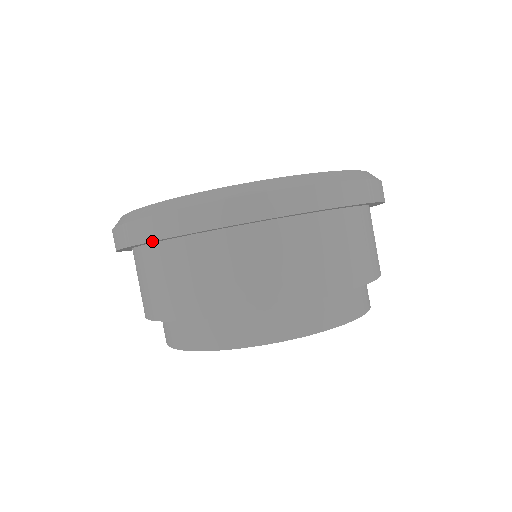
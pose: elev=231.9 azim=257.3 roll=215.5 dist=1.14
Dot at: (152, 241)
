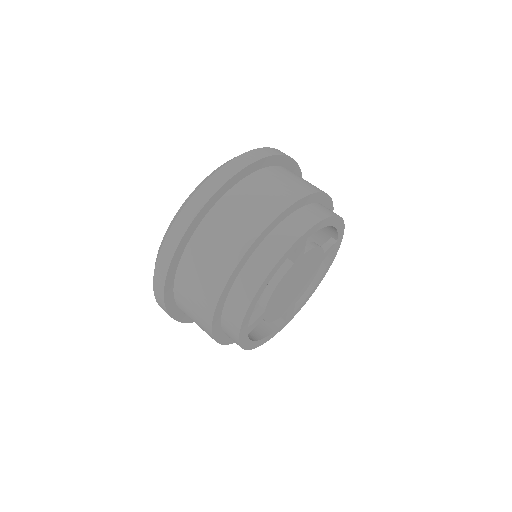
Dot at: (164, 287)
